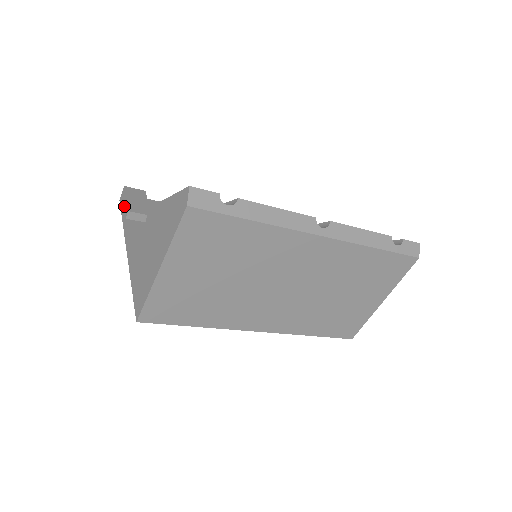
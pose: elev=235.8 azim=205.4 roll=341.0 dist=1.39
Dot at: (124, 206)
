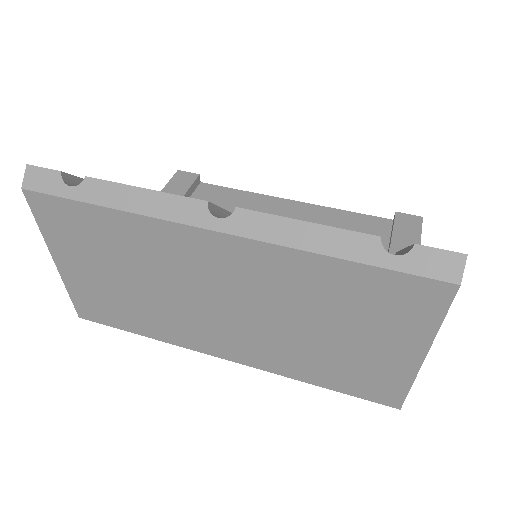
Dot at: occluded
